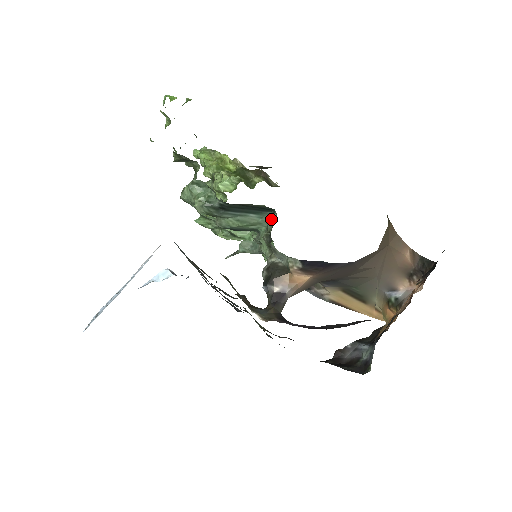
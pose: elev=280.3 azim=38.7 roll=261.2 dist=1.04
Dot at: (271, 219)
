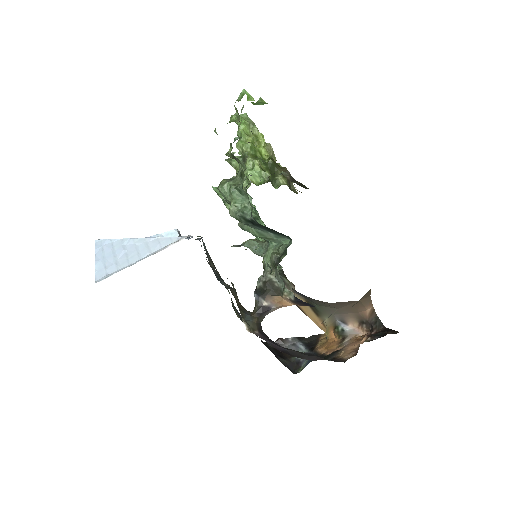
Dot at: (285, 245)
